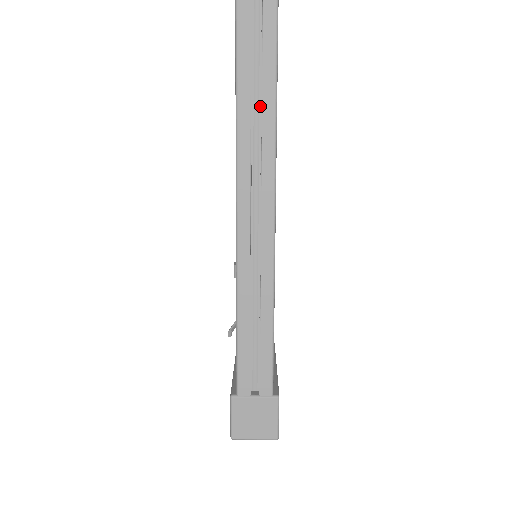
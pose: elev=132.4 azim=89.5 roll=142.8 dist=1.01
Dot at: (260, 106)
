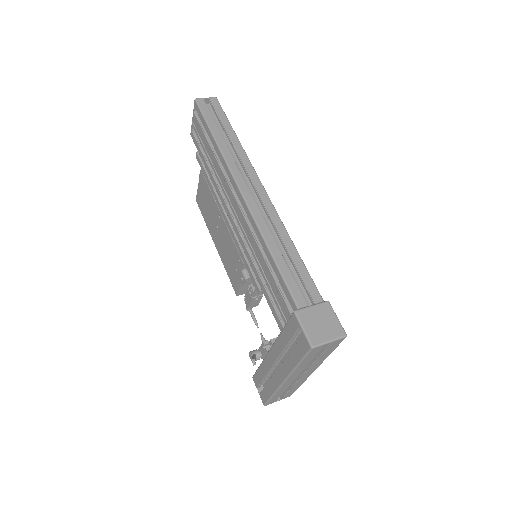
Dot at: (229, 147)
